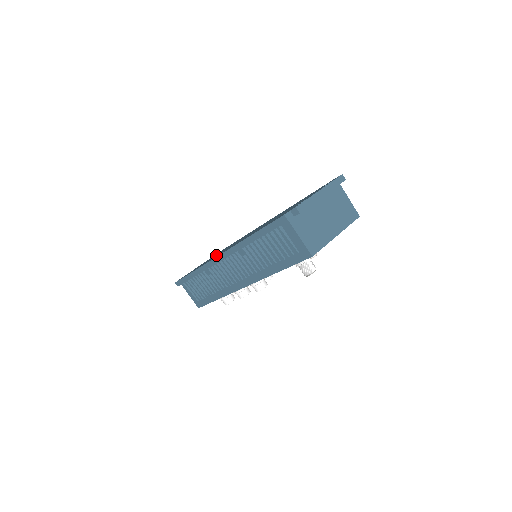
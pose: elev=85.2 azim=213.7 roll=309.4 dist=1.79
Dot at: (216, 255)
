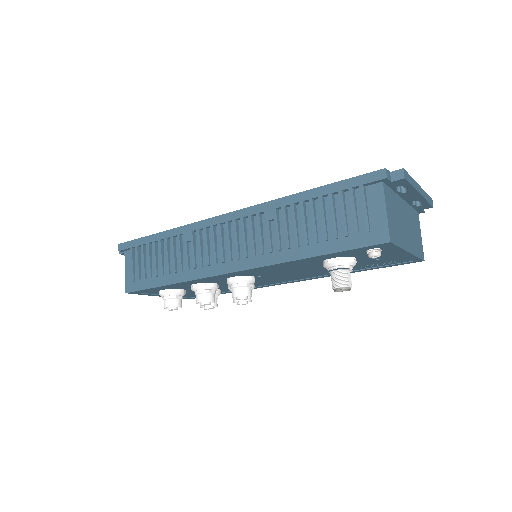
Dot at: occluded
